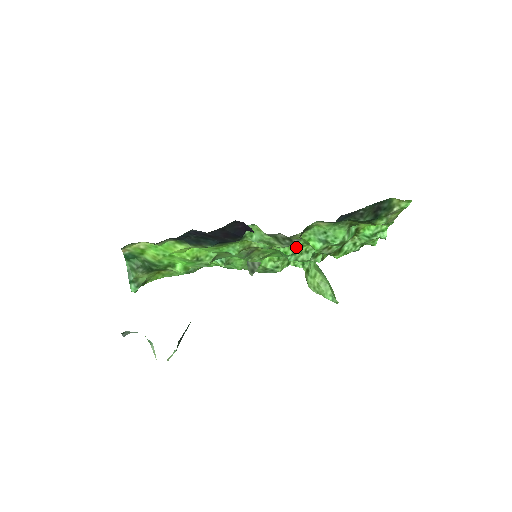
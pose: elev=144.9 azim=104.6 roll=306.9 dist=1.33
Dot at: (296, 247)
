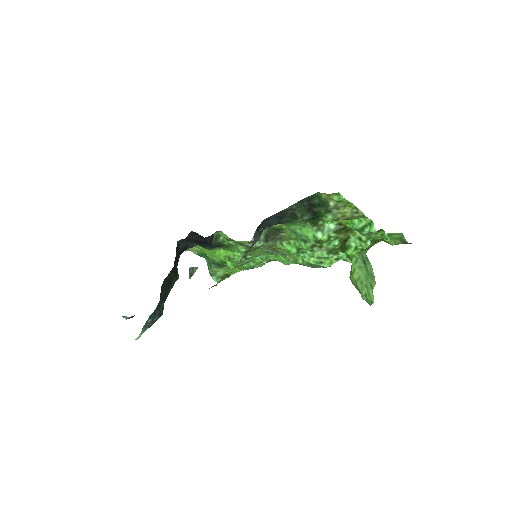
Dot at: occluded
